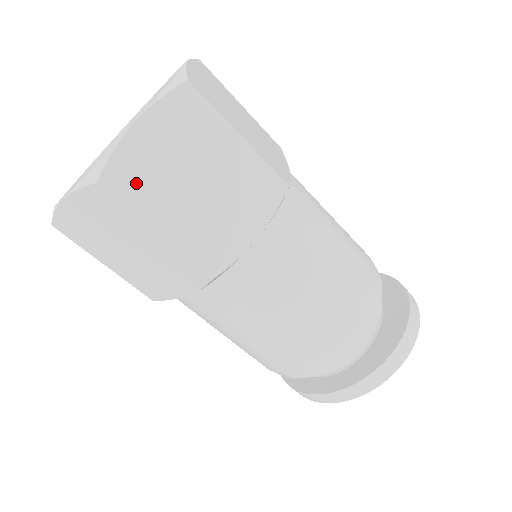
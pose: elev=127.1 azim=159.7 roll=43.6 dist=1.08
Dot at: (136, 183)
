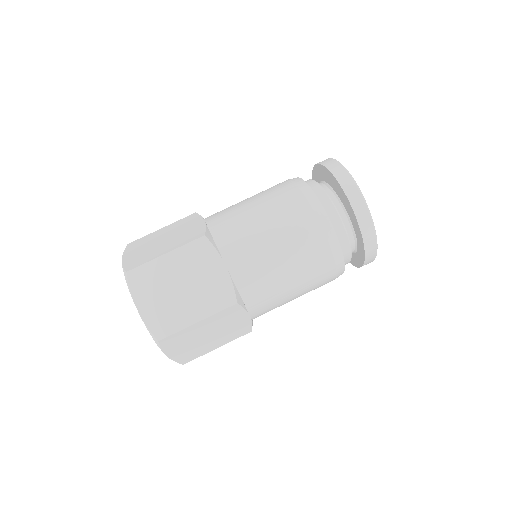
Dot at: (167, 322)
